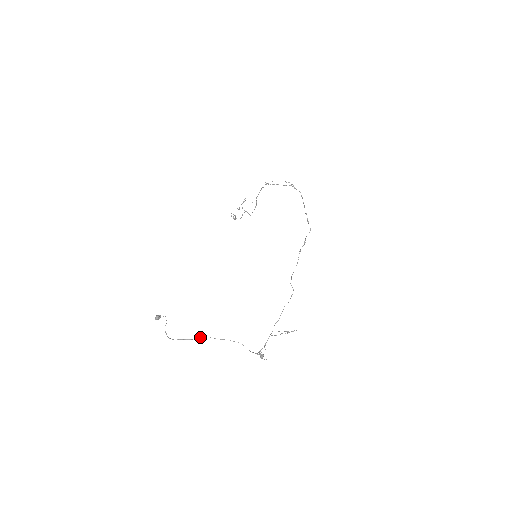
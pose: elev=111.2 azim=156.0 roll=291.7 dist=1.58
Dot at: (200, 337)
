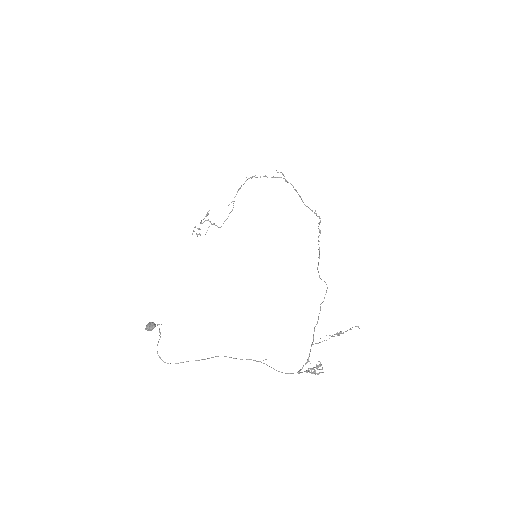
Dot at: occluded
